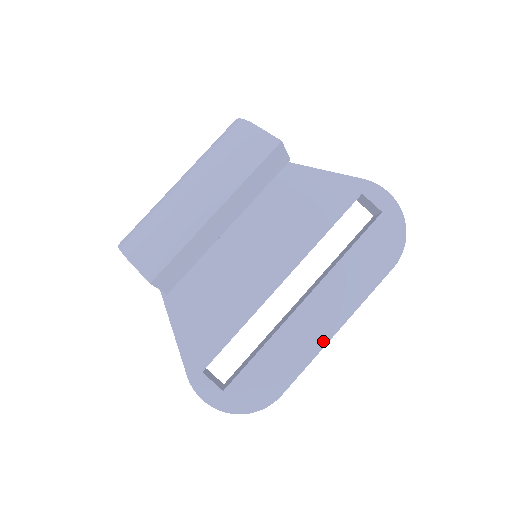
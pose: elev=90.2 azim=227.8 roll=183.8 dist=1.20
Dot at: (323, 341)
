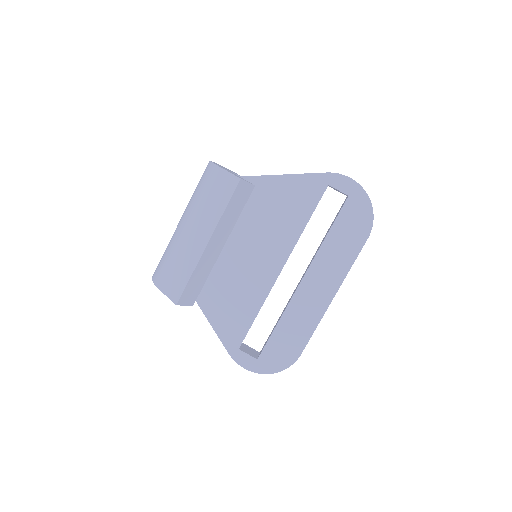
Dot at: (323, 308)
